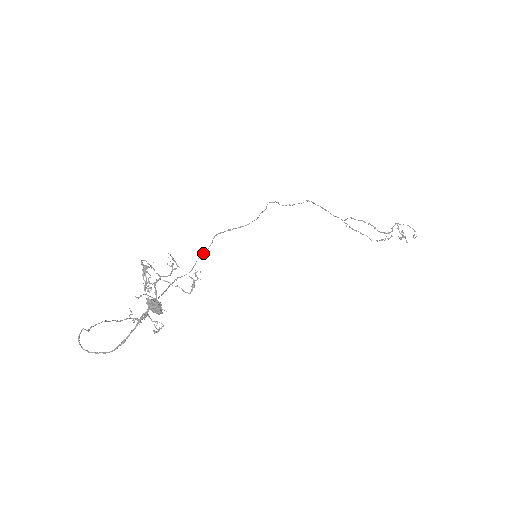
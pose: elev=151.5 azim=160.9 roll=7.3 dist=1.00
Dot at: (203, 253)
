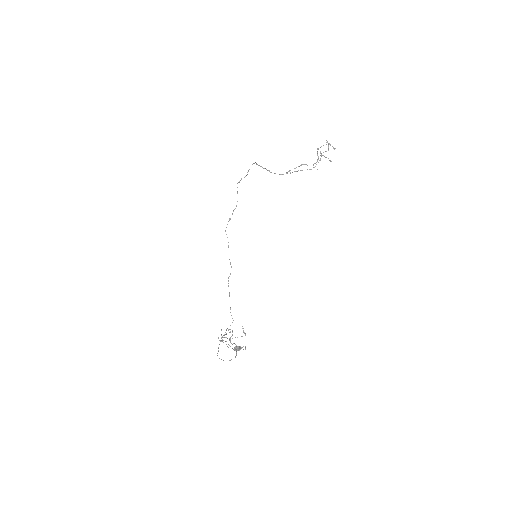
Dot at: occluded
